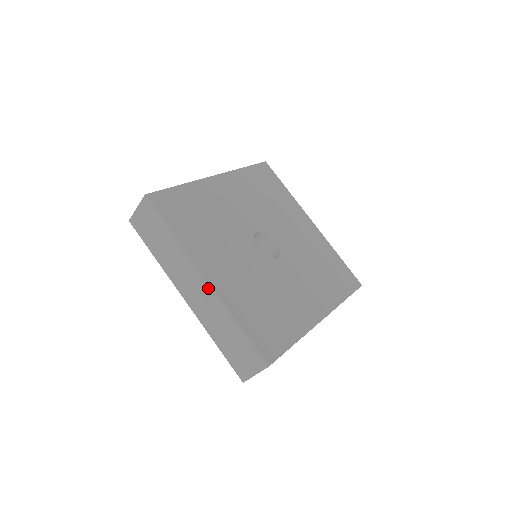
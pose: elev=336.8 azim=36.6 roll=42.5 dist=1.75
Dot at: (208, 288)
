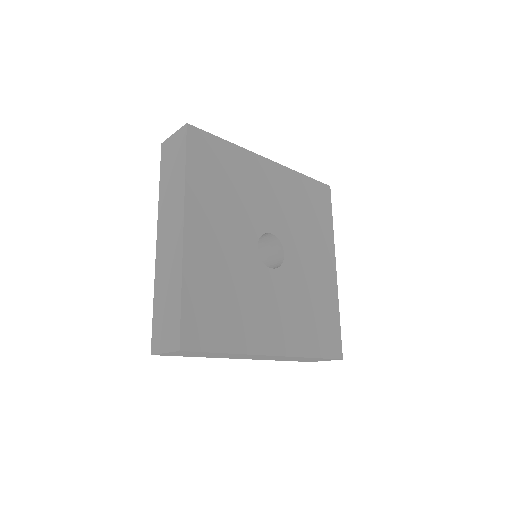
Dot at: (180, 240)
